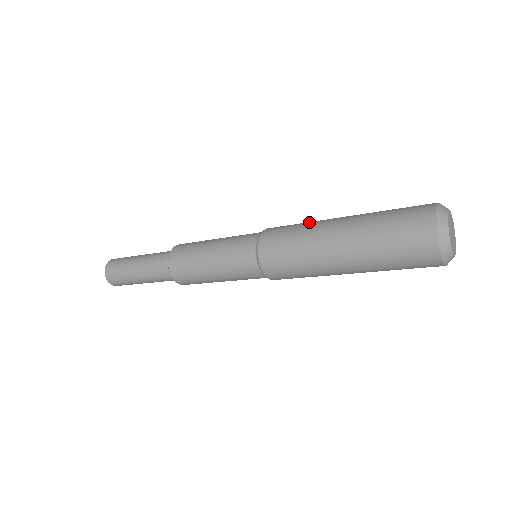
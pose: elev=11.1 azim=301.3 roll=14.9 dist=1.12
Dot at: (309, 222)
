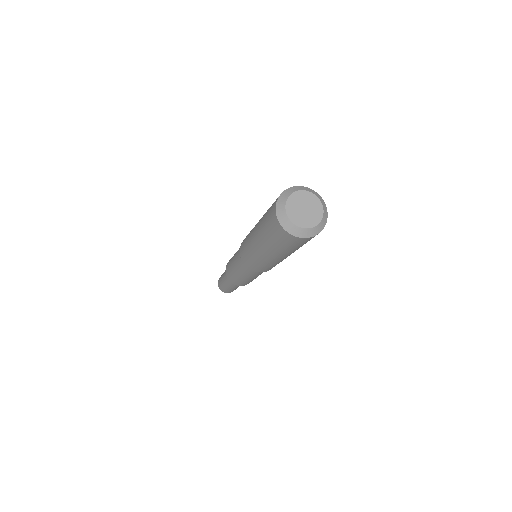
Dot at: occluded
